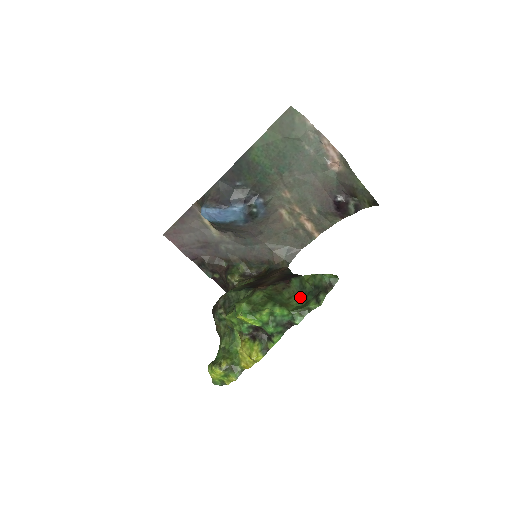
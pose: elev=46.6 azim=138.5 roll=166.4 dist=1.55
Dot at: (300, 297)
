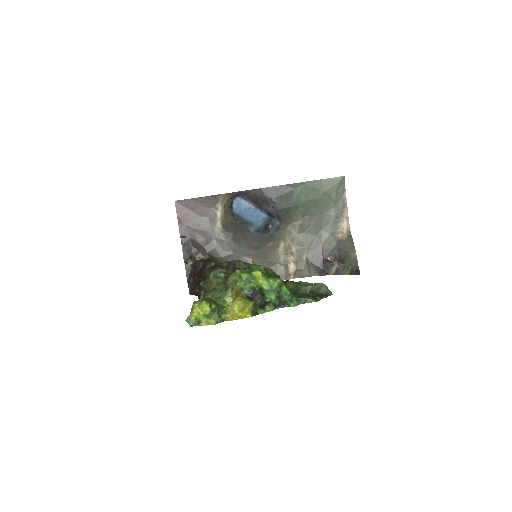
Dot at: (294, 293)
